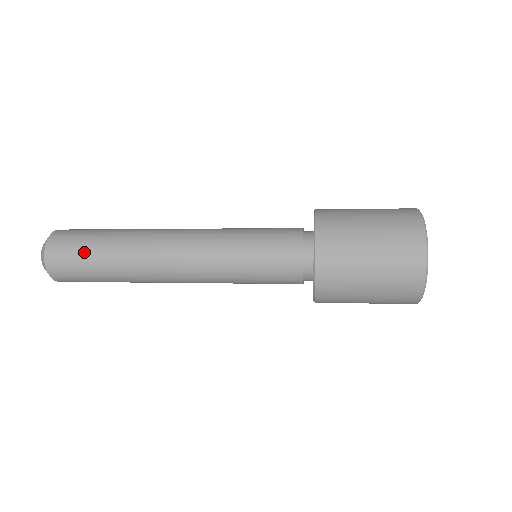
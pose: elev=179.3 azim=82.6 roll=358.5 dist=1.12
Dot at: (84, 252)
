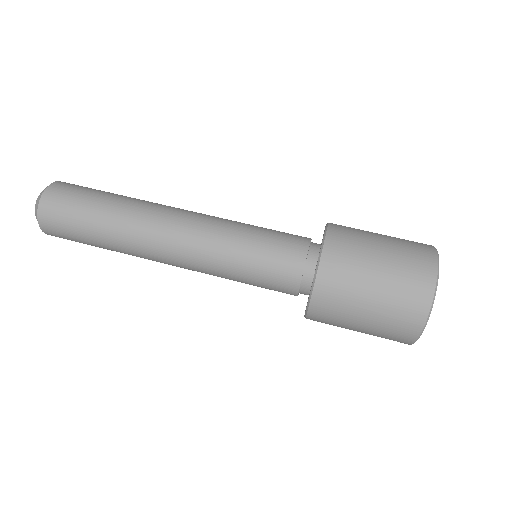
Dot at: occluded
